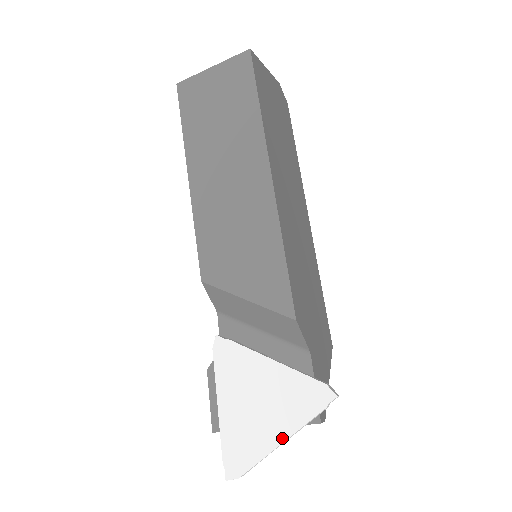
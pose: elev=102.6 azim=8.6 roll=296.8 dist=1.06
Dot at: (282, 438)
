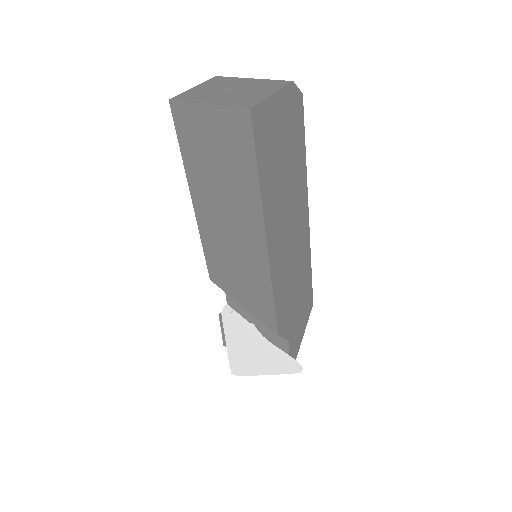
Dot at: (265, 373)
